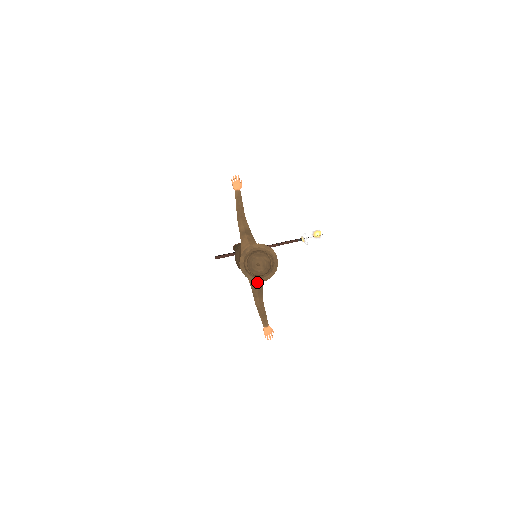
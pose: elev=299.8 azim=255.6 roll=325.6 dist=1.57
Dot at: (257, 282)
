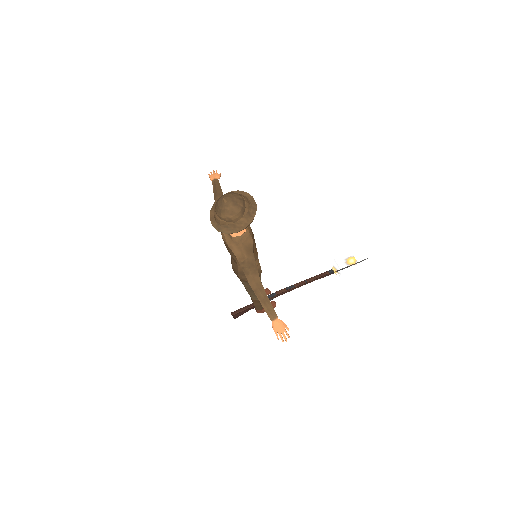
Dot at: (244, 252)
